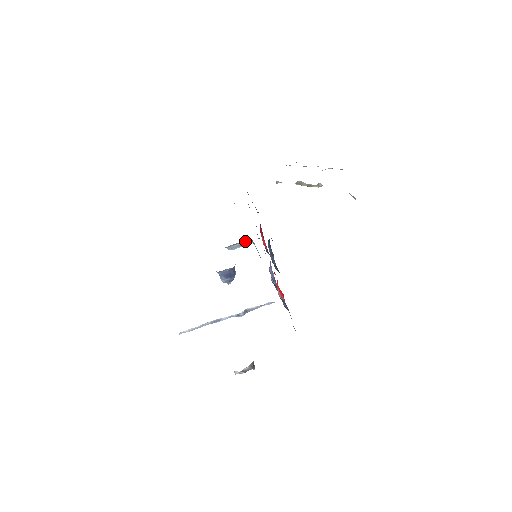
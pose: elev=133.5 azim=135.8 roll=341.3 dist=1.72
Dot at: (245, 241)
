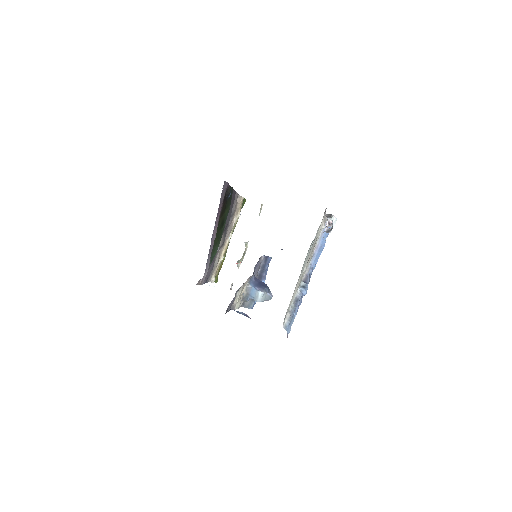
Dot at: occluded
